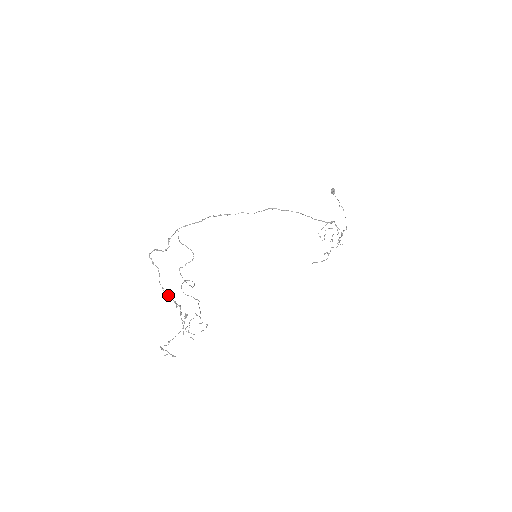
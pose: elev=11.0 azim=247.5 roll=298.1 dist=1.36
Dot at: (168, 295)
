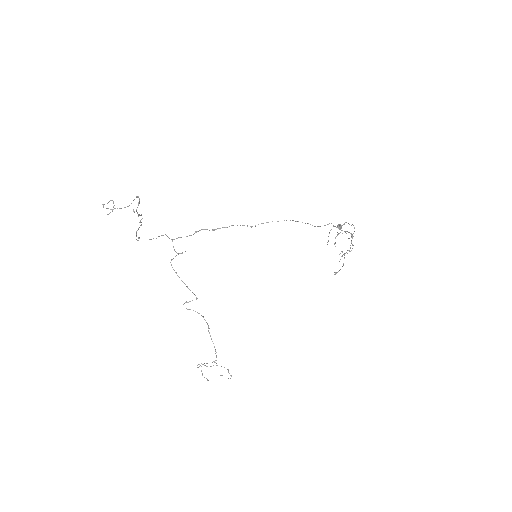
Dot at: occluded
